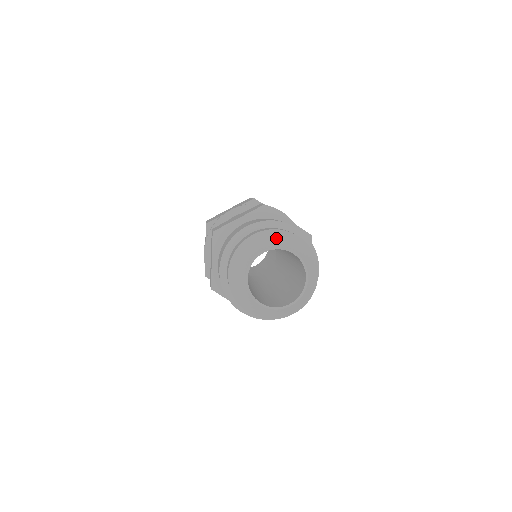
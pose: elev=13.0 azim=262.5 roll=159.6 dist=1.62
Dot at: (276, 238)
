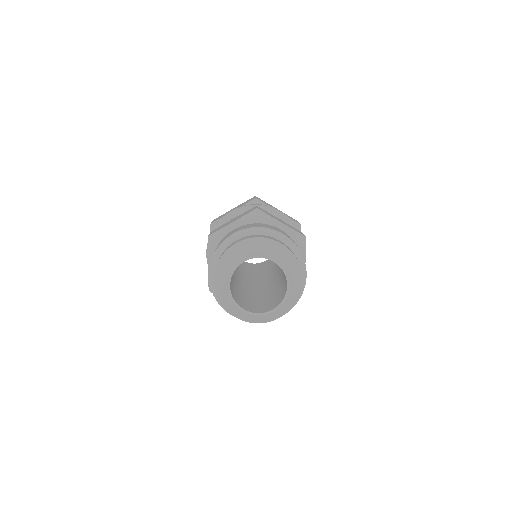
Dot at: (257, 246)
